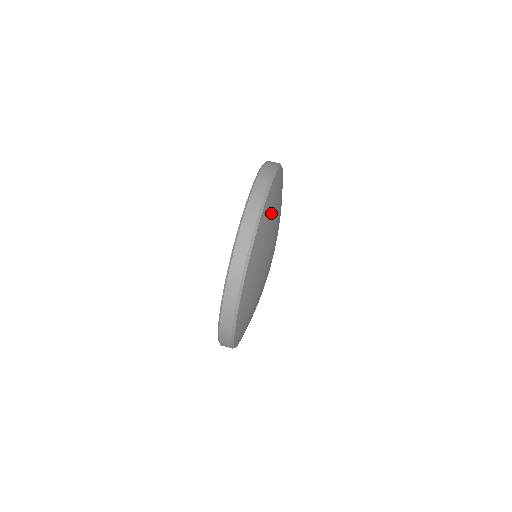
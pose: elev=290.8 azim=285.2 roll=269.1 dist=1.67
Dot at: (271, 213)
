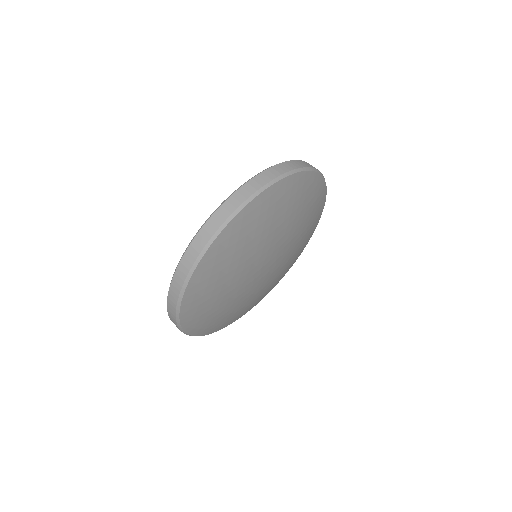
Dot at: (280, 204)
